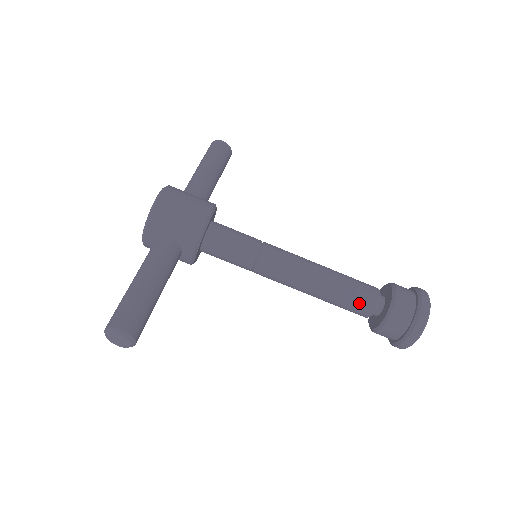
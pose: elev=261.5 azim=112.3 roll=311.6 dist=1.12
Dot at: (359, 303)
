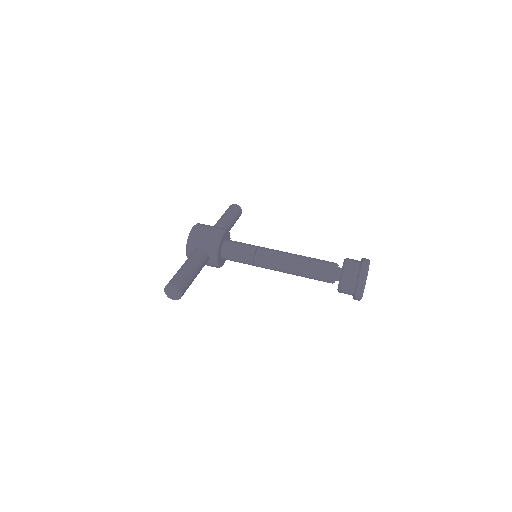
Dot at: (323, 271)
